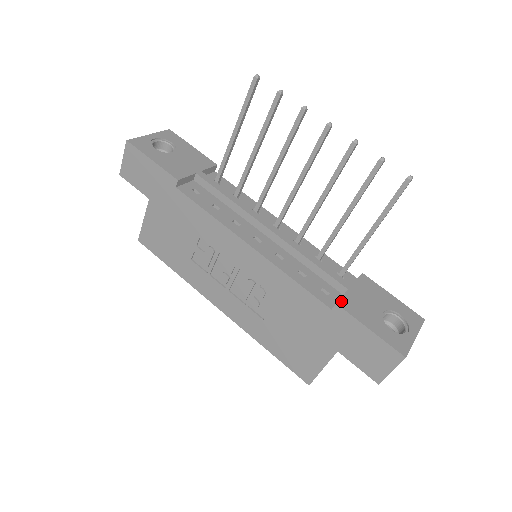
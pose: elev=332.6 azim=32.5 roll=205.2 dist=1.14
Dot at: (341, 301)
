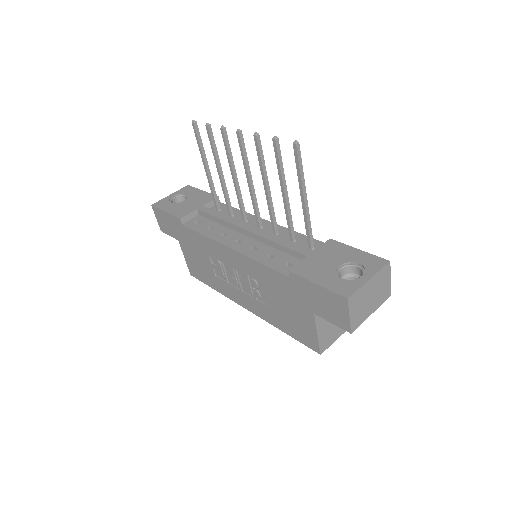
Dot at: (294, 267)
